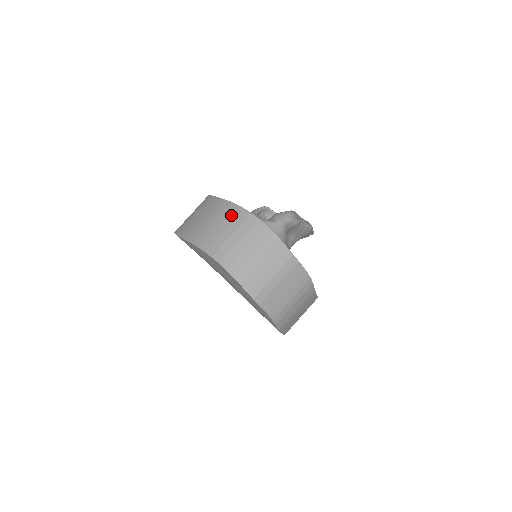
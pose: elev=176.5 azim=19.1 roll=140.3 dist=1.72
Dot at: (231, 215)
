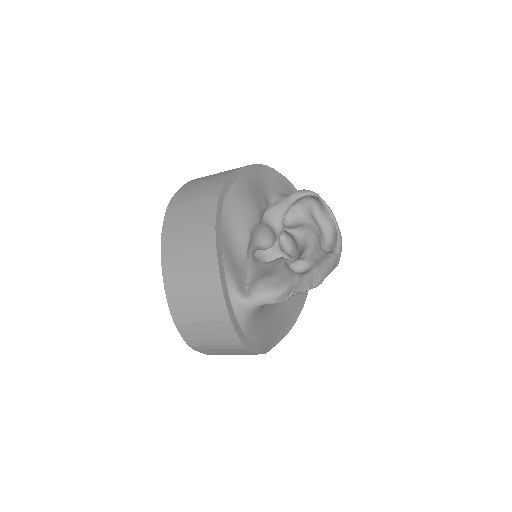
Dot at: (205, 265)
